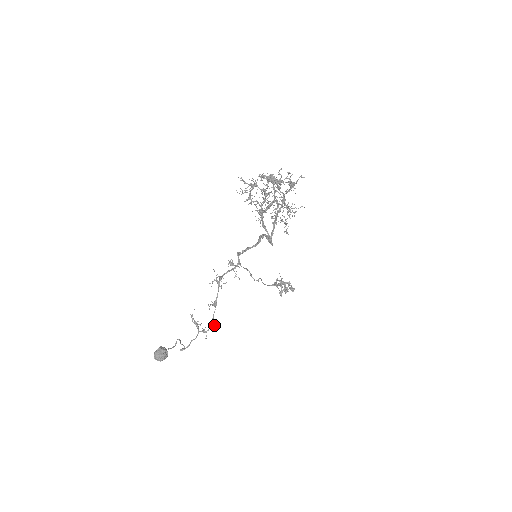
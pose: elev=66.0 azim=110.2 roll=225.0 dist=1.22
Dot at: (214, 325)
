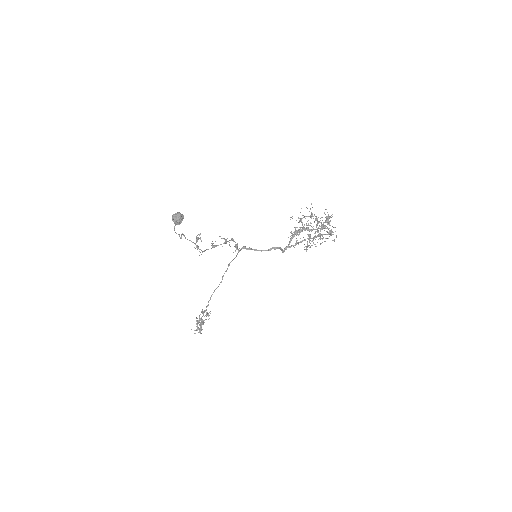
Dot at: occluded
